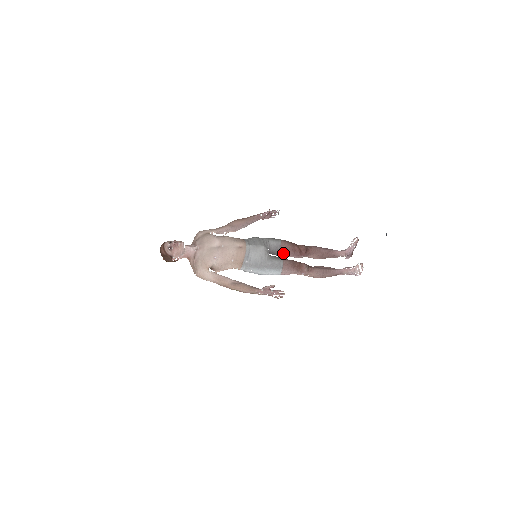
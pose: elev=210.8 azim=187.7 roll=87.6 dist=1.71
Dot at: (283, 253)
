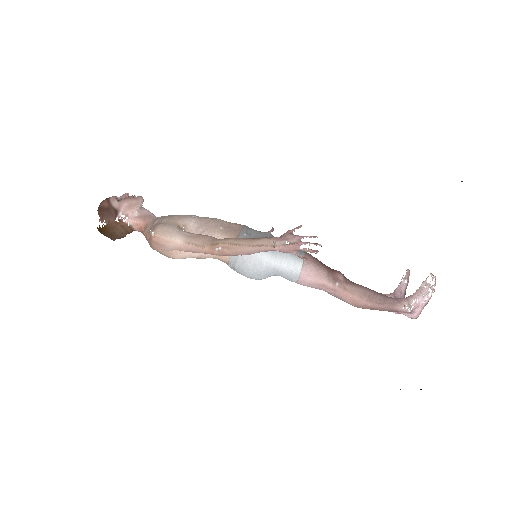
Dot at: occluded
